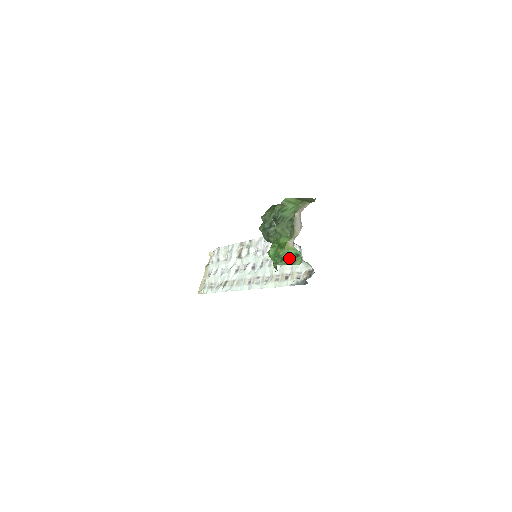
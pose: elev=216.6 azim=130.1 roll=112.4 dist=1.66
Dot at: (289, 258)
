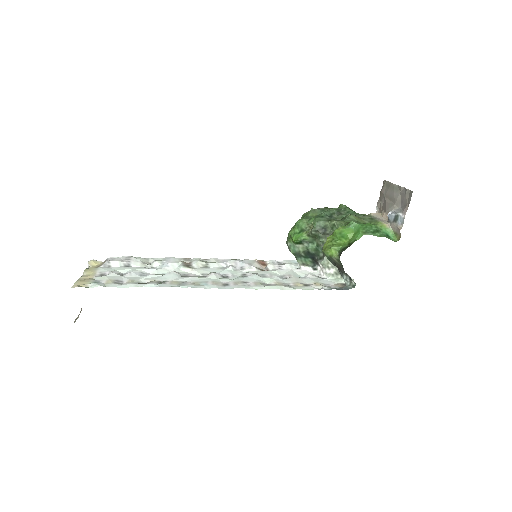
Dot at: (382, 233)
